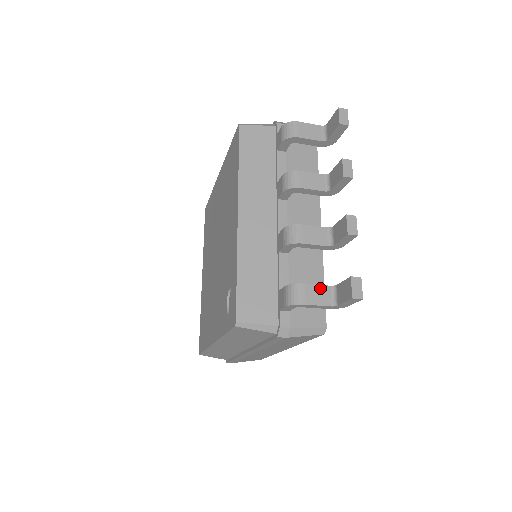
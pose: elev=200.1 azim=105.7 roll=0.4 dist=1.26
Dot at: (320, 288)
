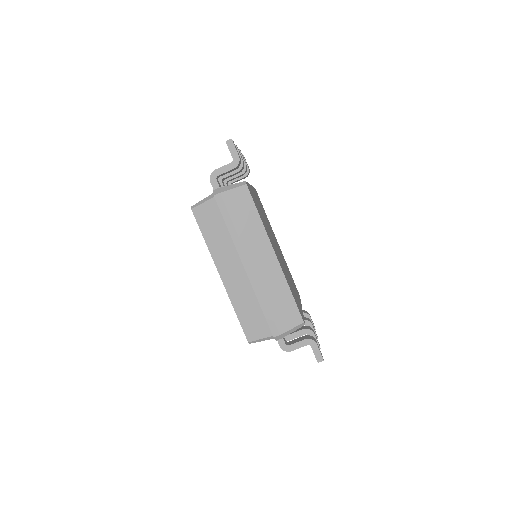
Dot at: occluded
